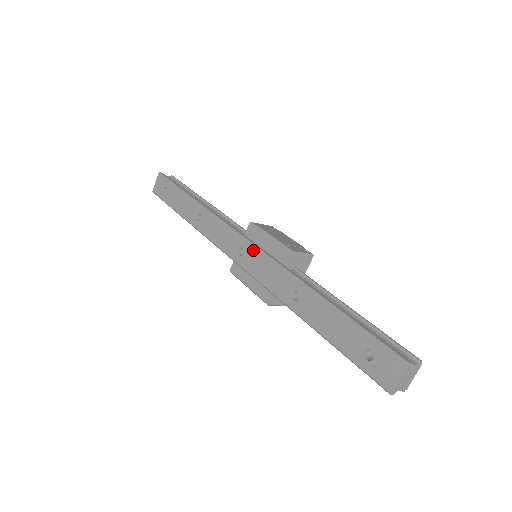
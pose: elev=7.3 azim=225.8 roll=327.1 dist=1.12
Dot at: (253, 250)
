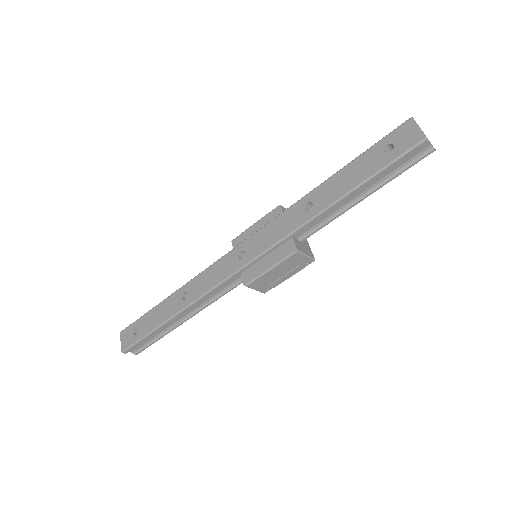
Dot at: (250, 239)
